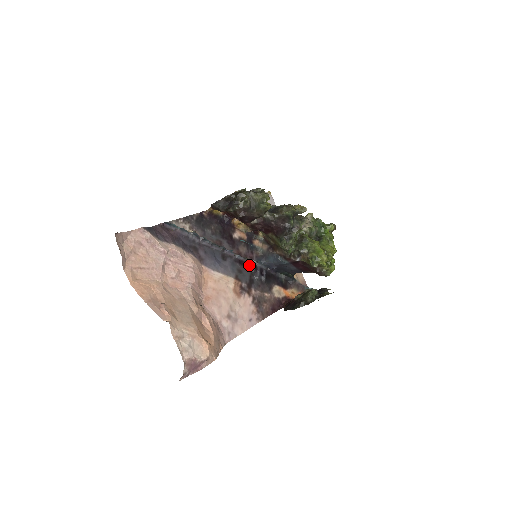
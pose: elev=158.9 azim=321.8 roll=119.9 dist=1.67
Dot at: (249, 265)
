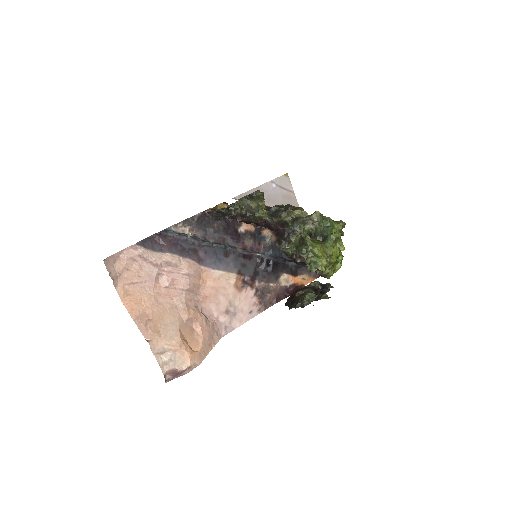
Dot at: (255, 257)
